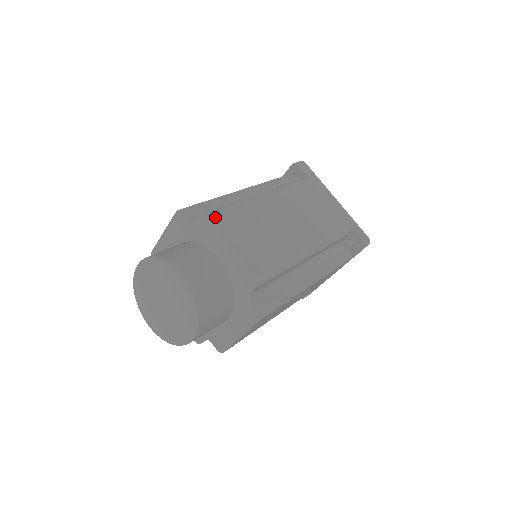
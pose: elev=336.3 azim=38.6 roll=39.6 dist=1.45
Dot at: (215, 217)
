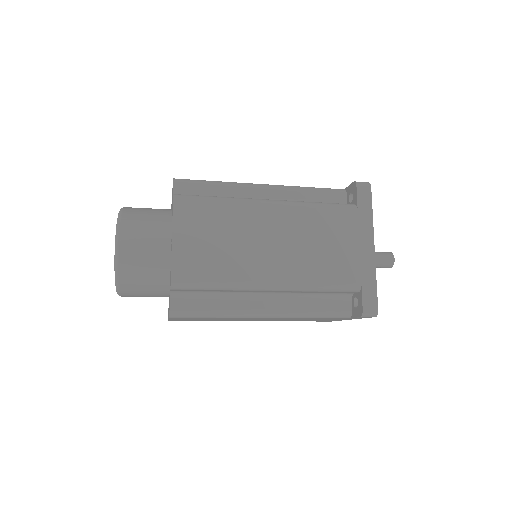
Dot at: (180, 203)
